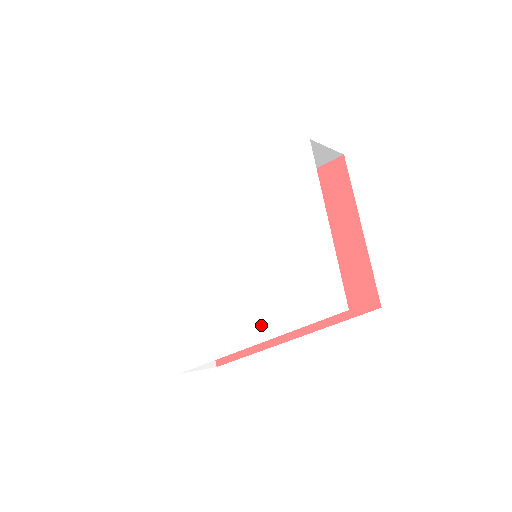
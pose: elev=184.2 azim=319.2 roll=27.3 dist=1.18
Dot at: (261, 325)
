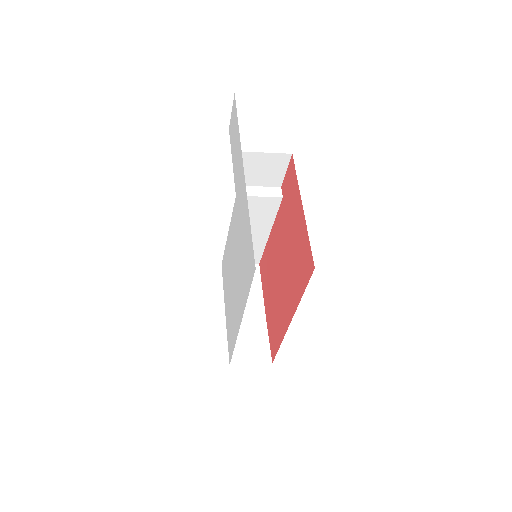
Dot at: (241, 305)
